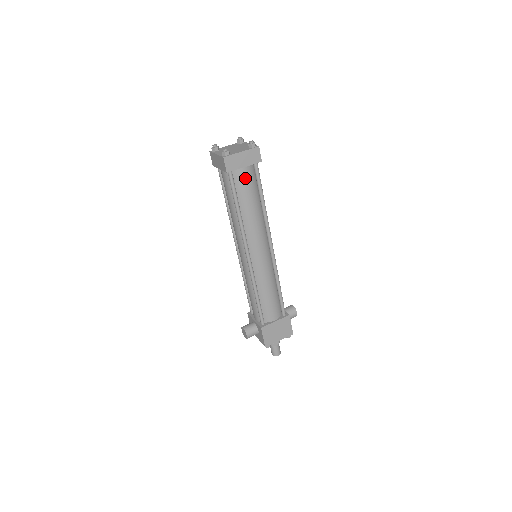
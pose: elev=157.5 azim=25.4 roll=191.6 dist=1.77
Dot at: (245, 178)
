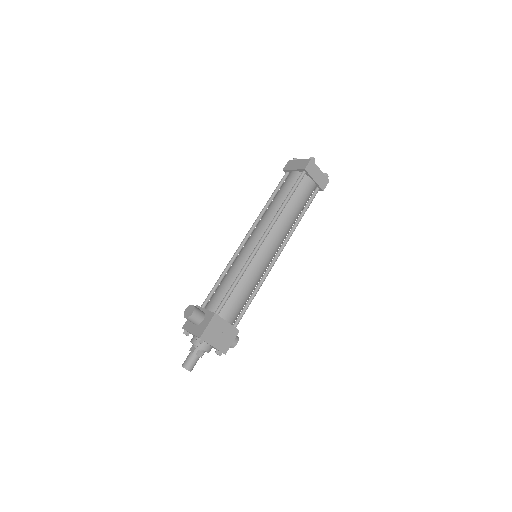
Dot at: (308, 188)
